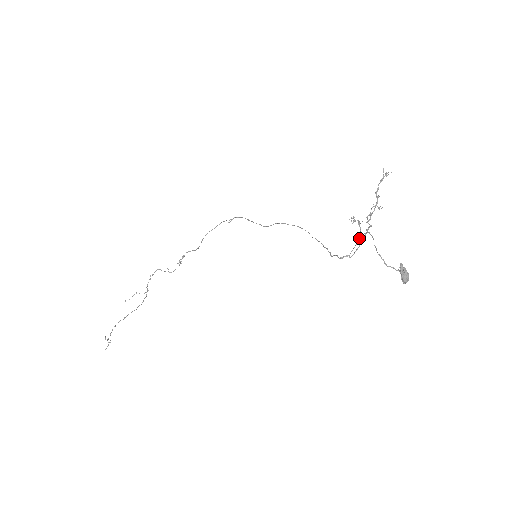
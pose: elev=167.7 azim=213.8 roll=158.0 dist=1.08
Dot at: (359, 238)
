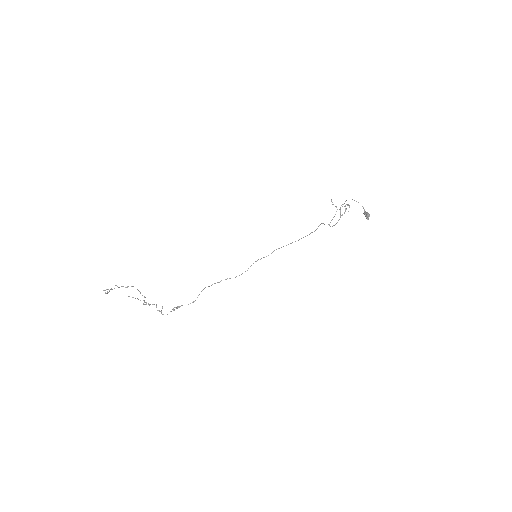
Dot at: occluded
